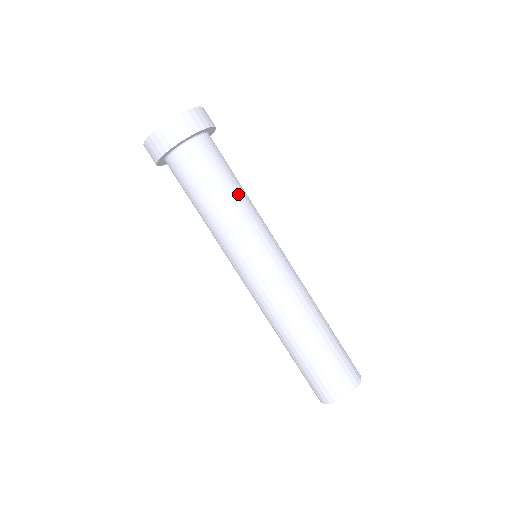
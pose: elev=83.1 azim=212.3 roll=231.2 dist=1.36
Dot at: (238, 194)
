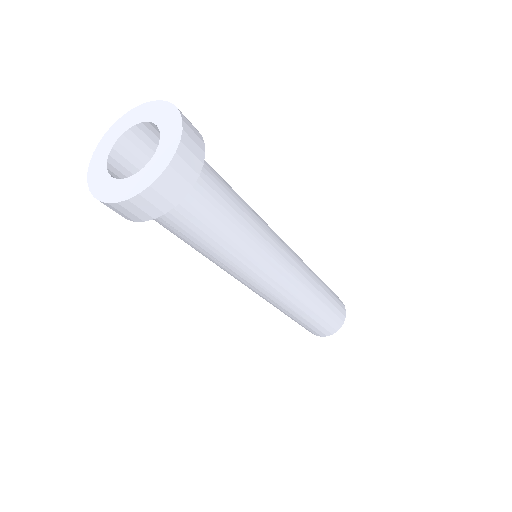
Dot at: (247, 213)
